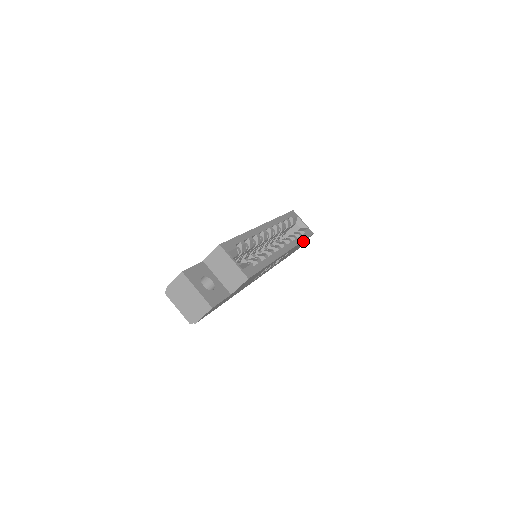
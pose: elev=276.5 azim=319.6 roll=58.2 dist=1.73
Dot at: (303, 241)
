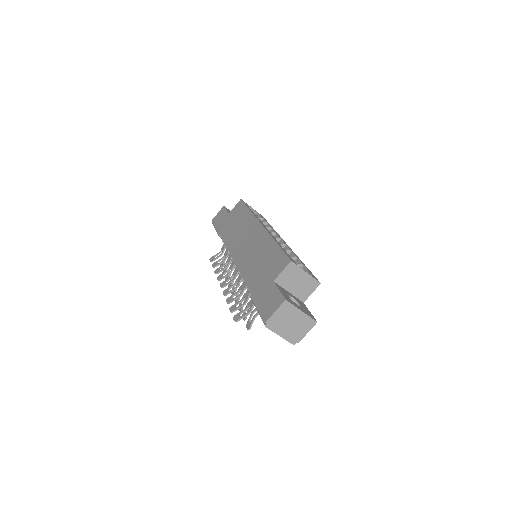
Dot at: occluded
